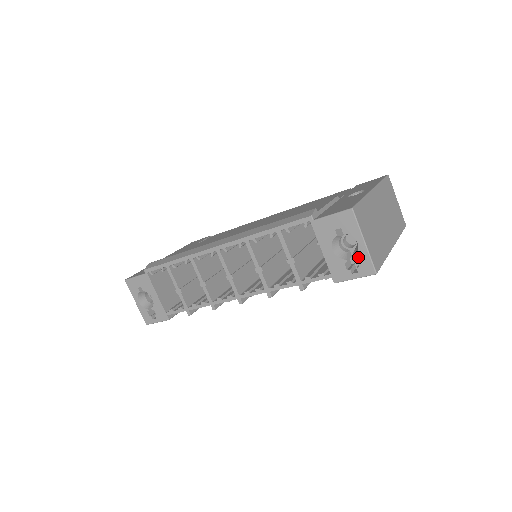
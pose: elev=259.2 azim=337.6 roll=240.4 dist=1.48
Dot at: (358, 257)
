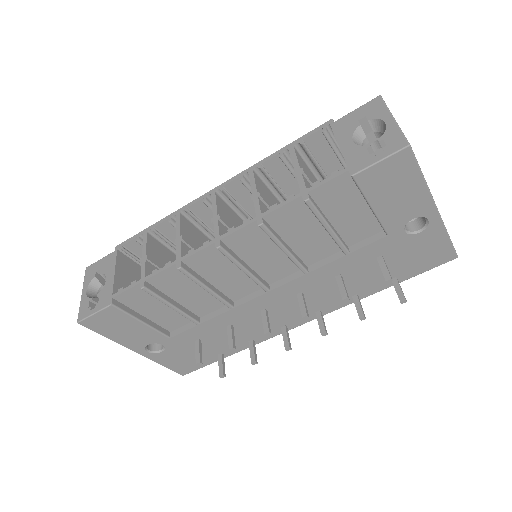
Dot at: (385, 136)
